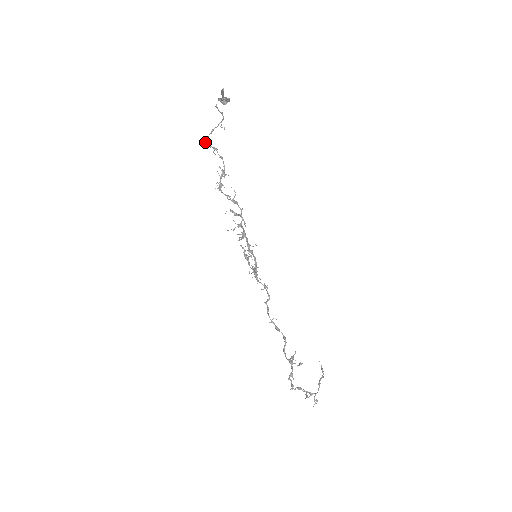
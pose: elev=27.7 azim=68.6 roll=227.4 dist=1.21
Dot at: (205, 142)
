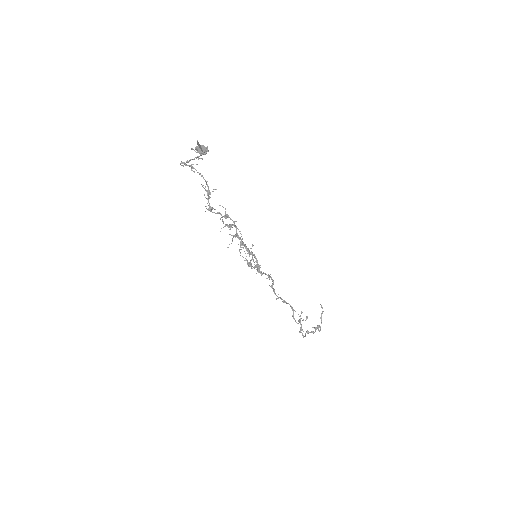
Dot at: occluded
